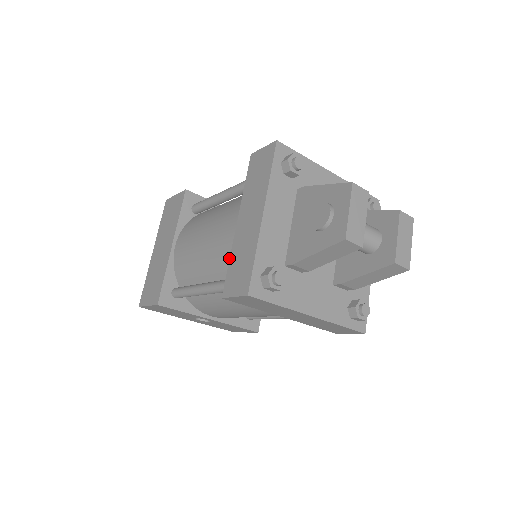
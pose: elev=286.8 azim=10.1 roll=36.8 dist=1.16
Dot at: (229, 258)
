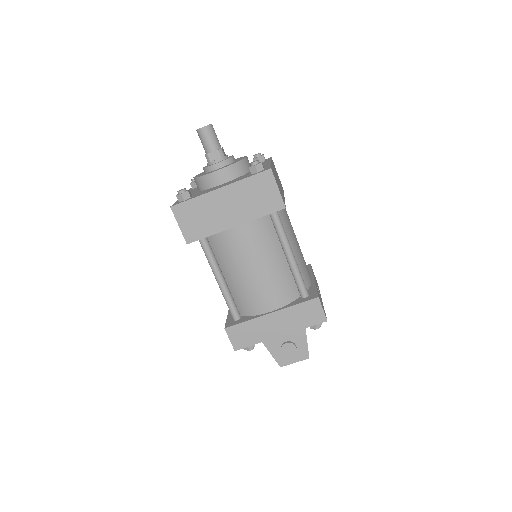
Dot at: (248, 305)
